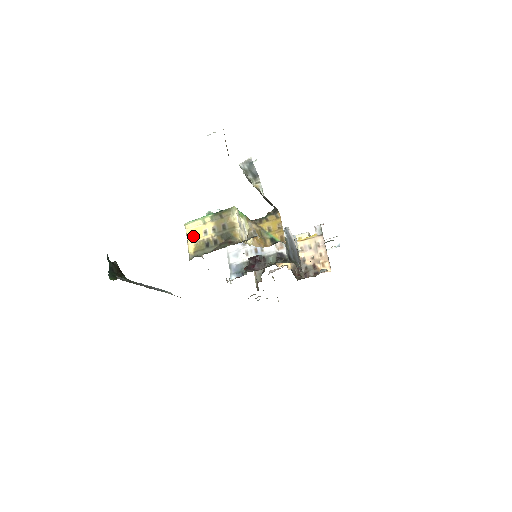
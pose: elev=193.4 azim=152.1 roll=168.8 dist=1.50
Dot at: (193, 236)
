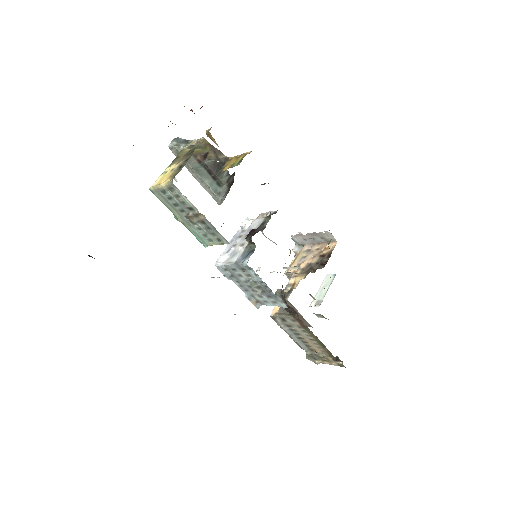
Dot at: (163, 180)
